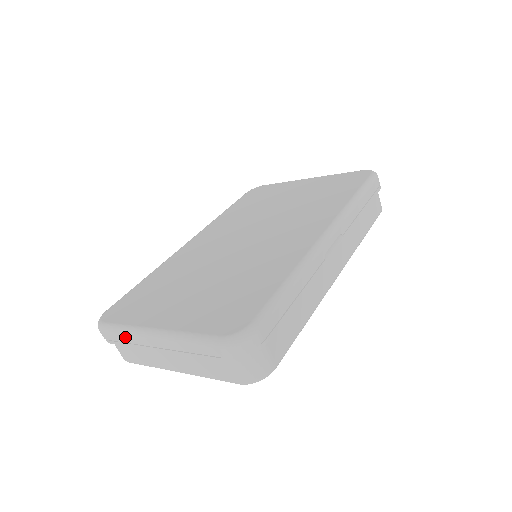
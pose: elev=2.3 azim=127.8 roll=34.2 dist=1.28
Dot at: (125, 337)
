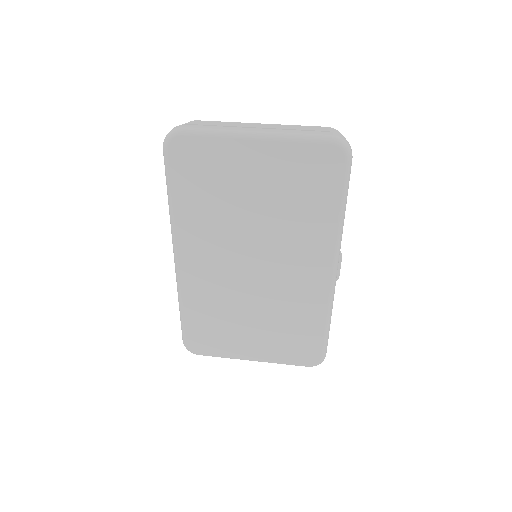
Dot at: occluded
